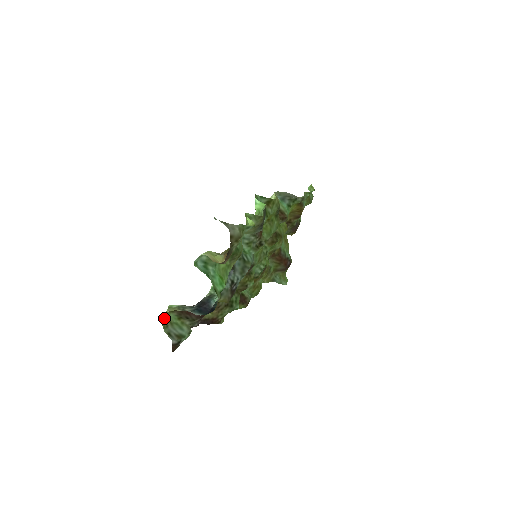
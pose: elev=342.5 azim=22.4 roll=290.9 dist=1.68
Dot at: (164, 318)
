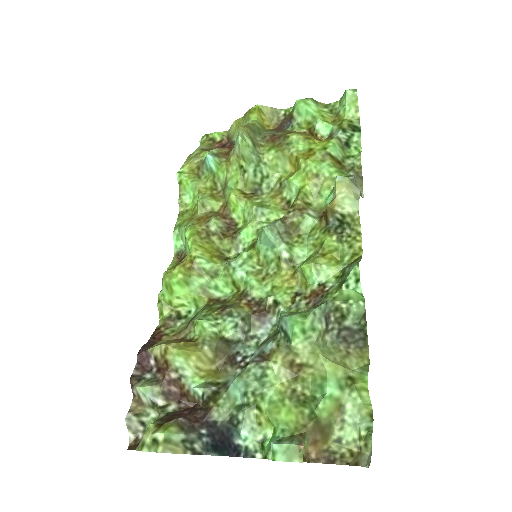
Dot at: (145, 442)
